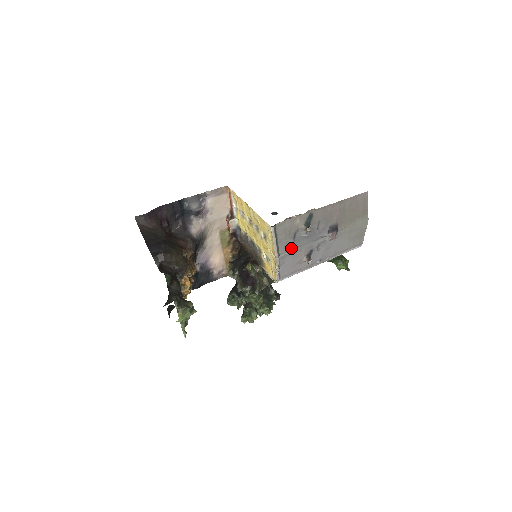
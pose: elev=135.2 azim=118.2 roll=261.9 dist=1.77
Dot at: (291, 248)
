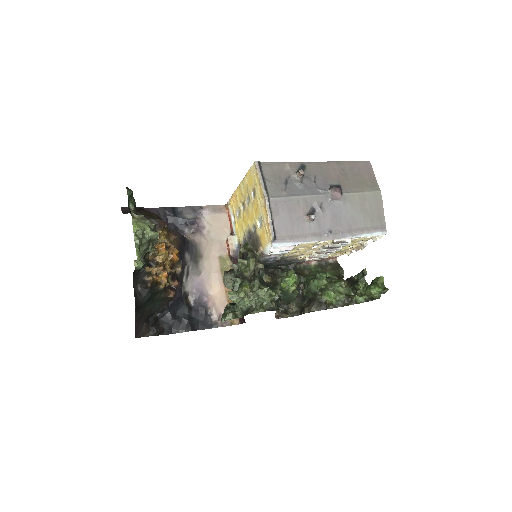
Dot at: (284, 194)
